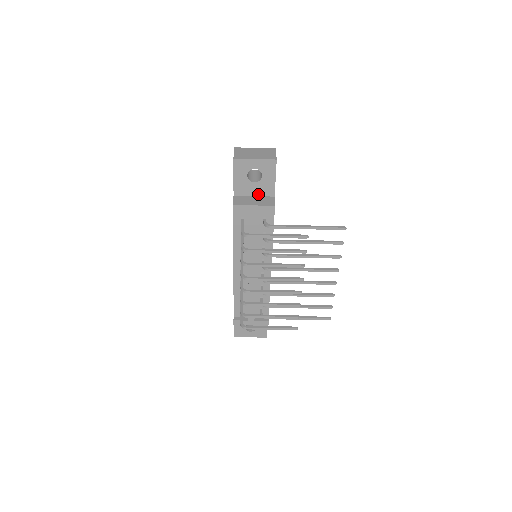
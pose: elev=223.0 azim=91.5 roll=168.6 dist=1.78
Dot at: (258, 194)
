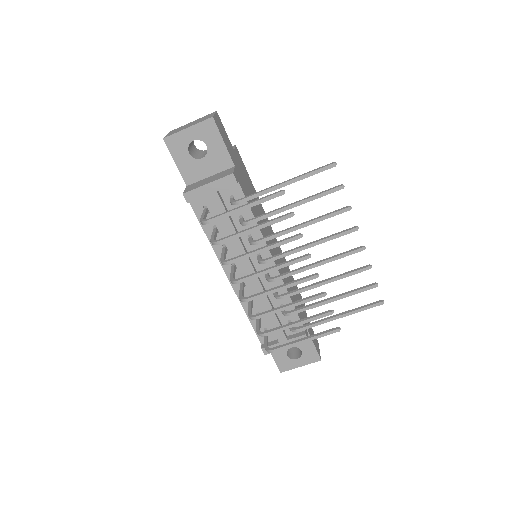
Dot at: (214, 172)
